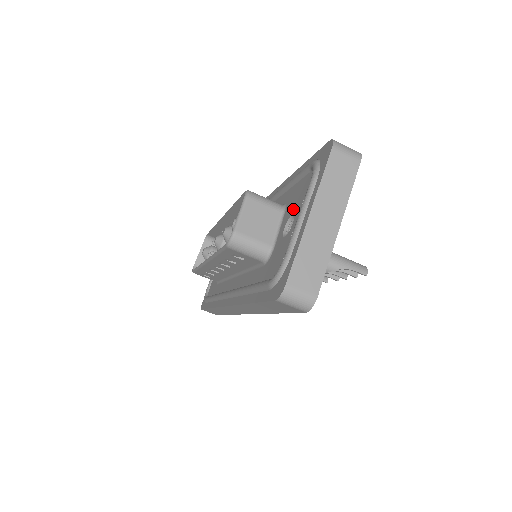
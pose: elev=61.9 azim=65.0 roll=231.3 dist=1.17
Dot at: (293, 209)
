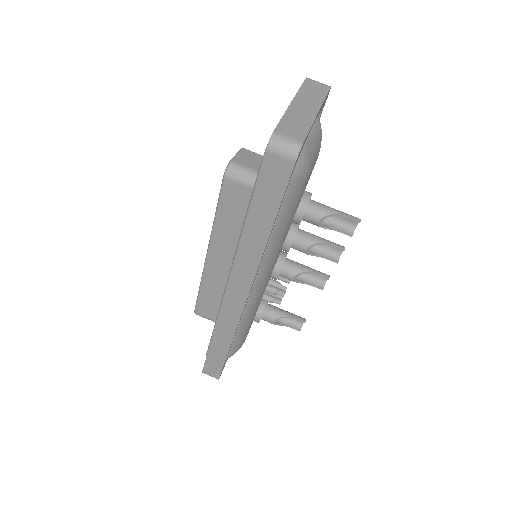
Dot at: occluded
